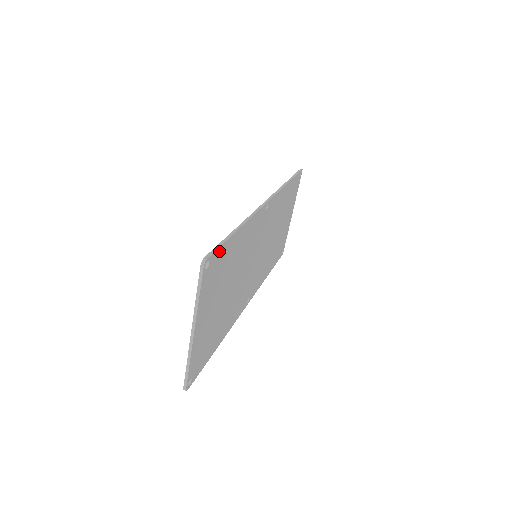
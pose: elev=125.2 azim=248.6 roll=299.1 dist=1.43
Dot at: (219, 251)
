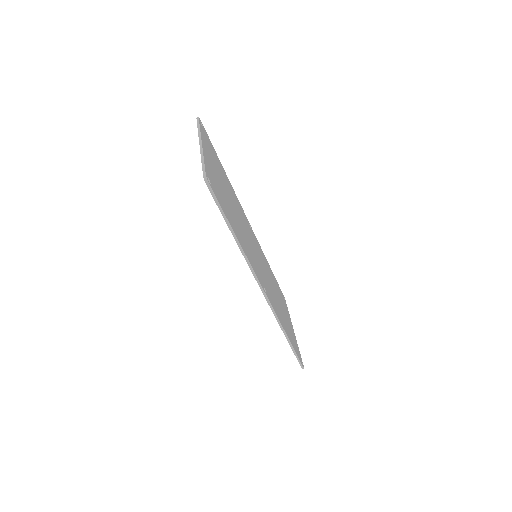
Dot at: (298, 355)
